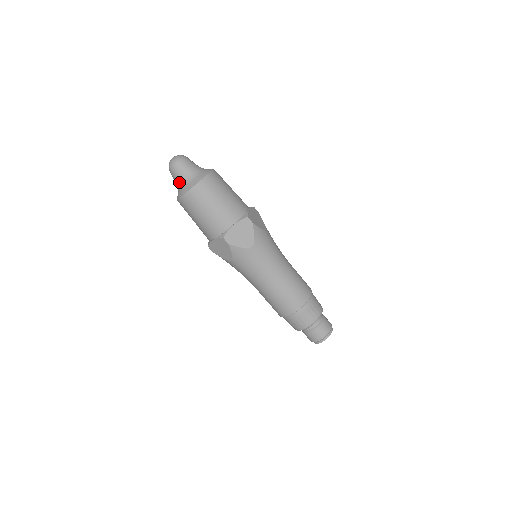
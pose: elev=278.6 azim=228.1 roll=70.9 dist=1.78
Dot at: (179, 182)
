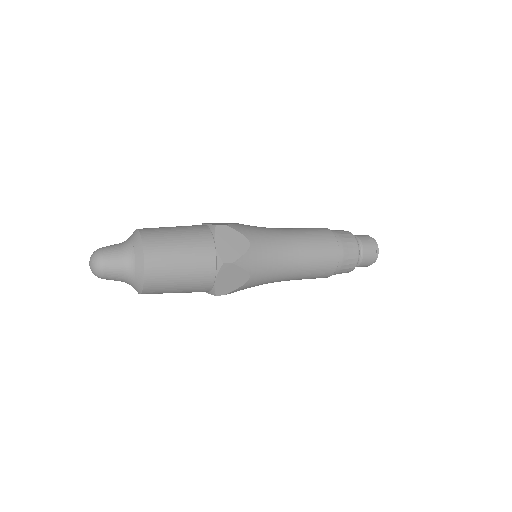
Dot at: occluded
